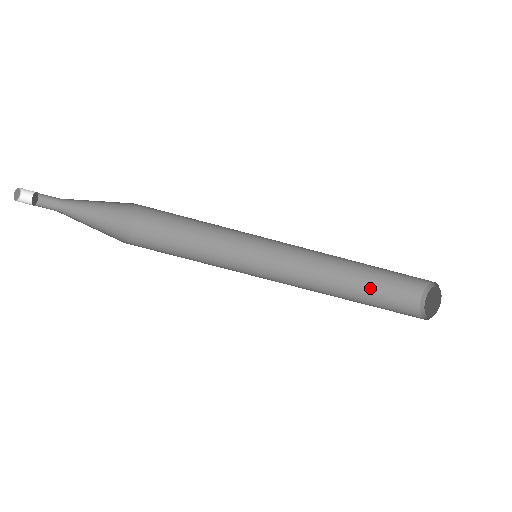
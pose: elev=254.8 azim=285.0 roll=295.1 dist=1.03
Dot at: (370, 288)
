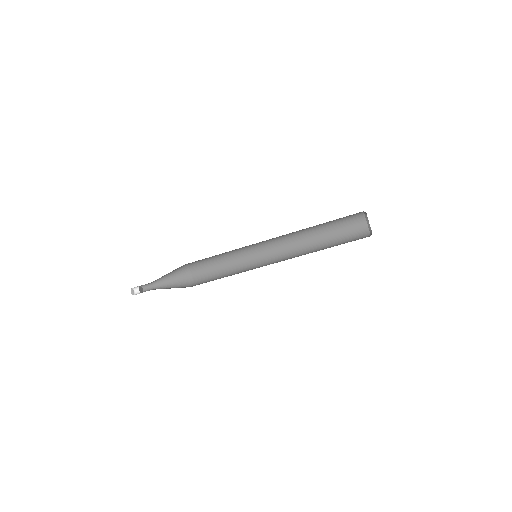
Dot at: (333, 235)
